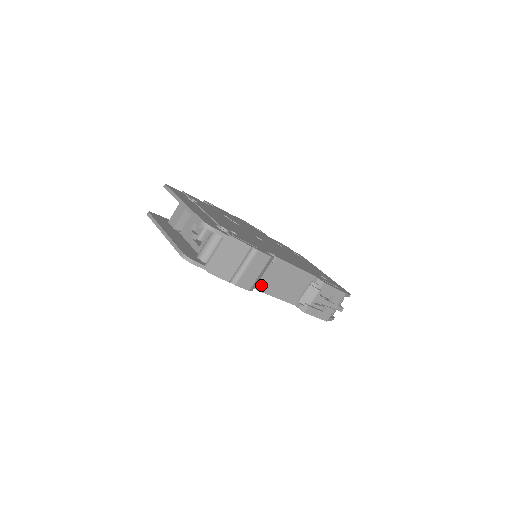
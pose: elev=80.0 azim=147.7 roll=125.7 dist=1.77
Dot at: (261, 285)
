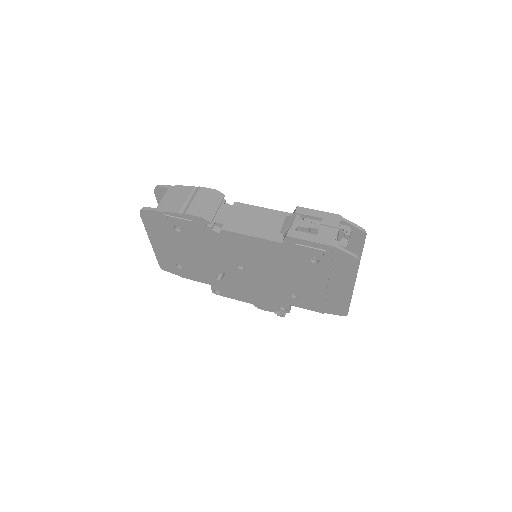
Dot at: (226, 225)
